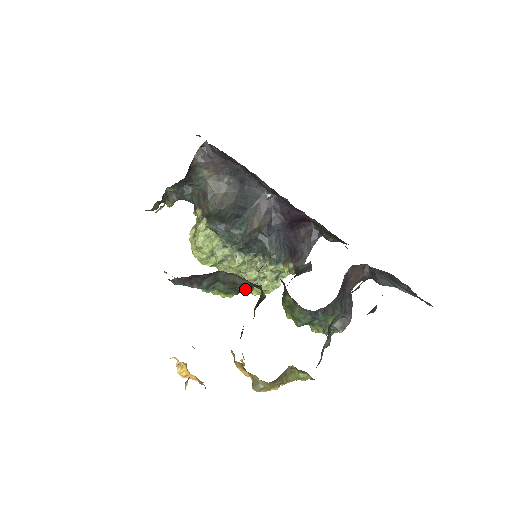
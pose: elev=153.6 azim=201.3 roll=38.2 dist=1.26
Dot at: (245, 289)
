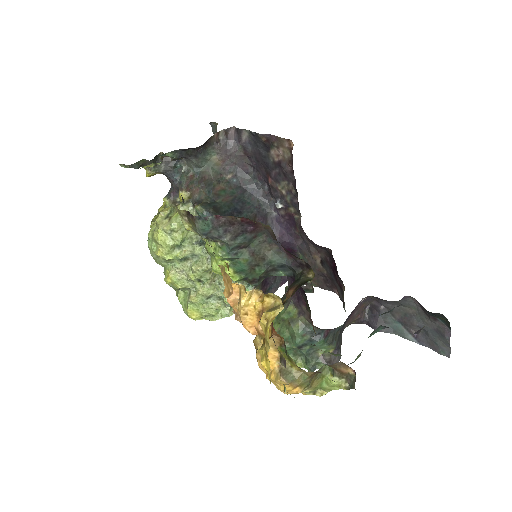
Dot at: (263, 273)
